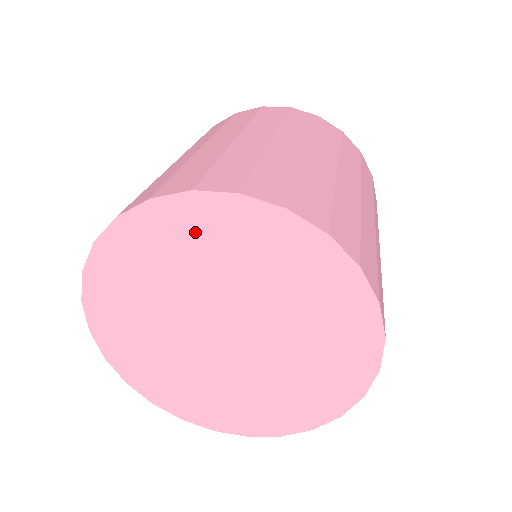
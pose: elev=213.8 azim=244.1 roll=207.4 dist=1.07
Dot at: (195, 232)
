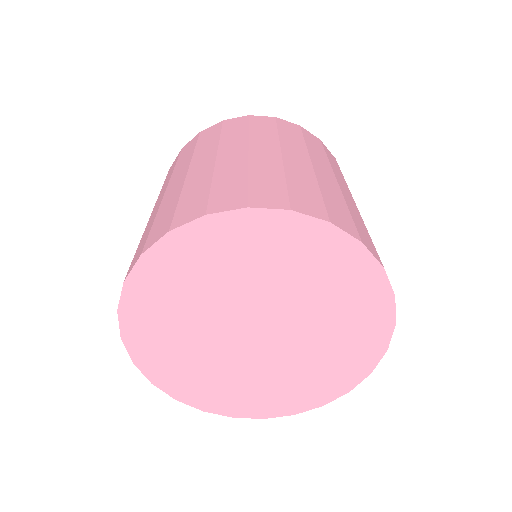
Dot at: (170, 279)
